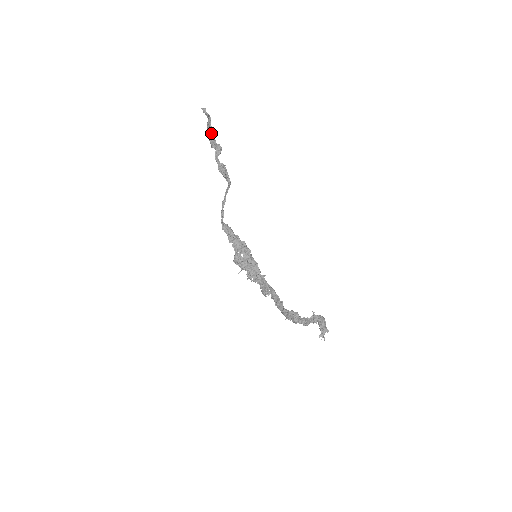
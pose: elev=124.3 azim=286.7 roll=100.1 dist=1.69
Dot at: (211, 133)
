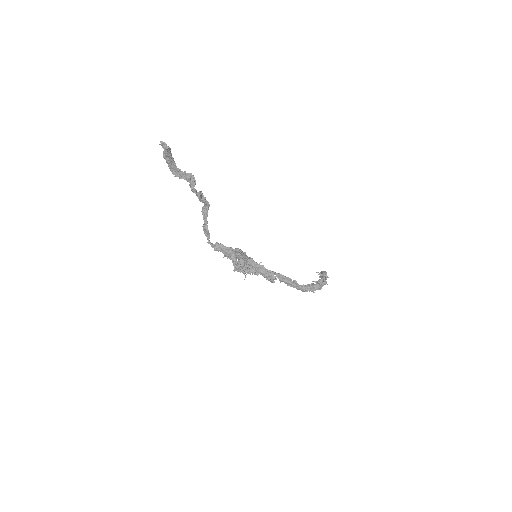
Dot at: (172, 163)
